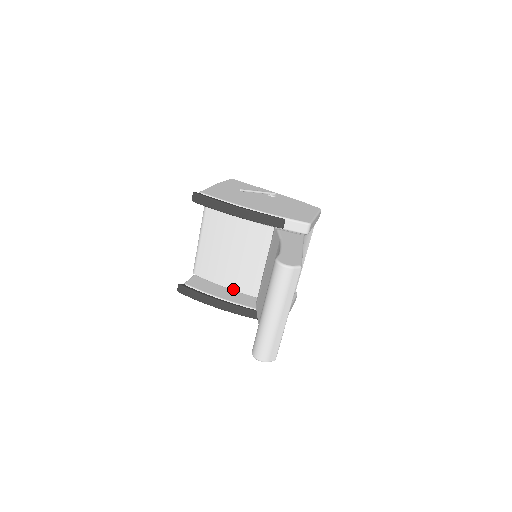
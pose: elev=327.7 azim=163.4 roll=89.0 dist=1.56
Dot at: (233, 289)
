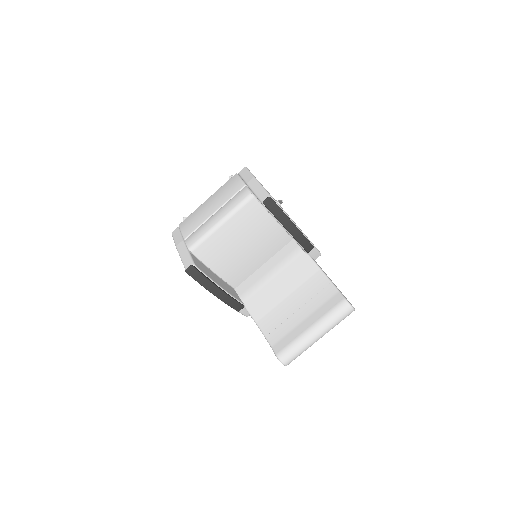
Dot at: (221, 277)
